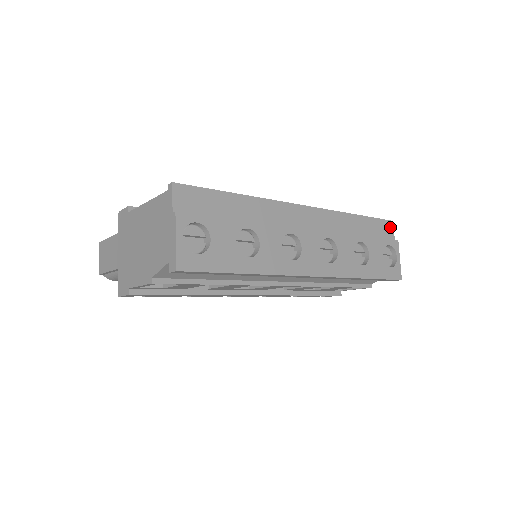
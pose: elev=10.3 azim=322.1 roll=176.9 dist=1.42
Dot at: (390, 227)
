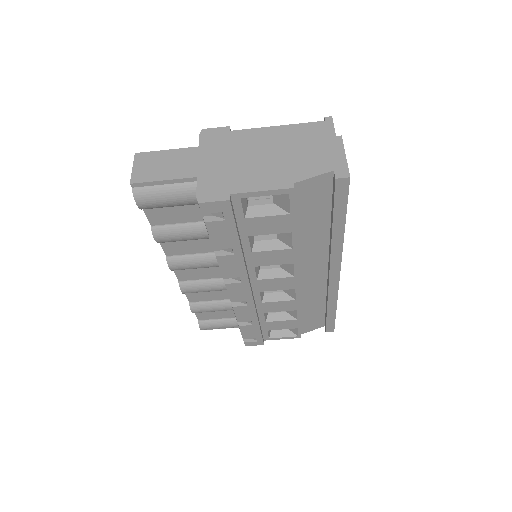
Dot at: occluded
